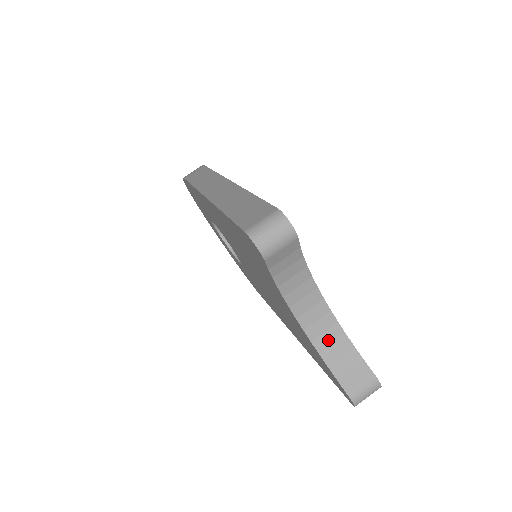
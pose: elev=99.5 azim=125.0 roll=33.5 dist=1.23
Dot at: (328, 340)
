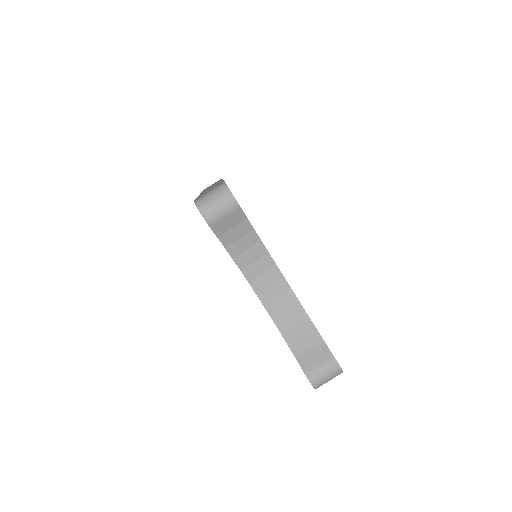
Dot at: (289, 318)
